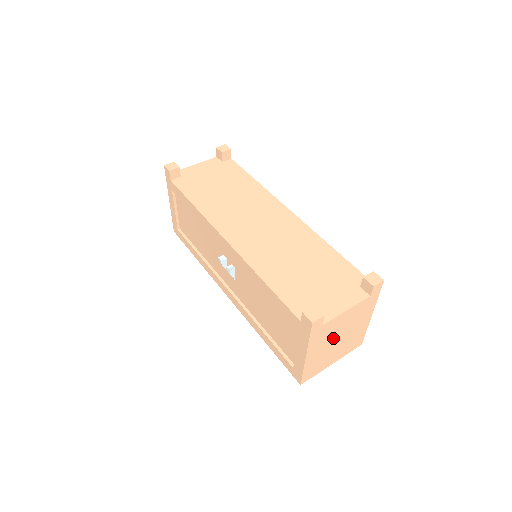
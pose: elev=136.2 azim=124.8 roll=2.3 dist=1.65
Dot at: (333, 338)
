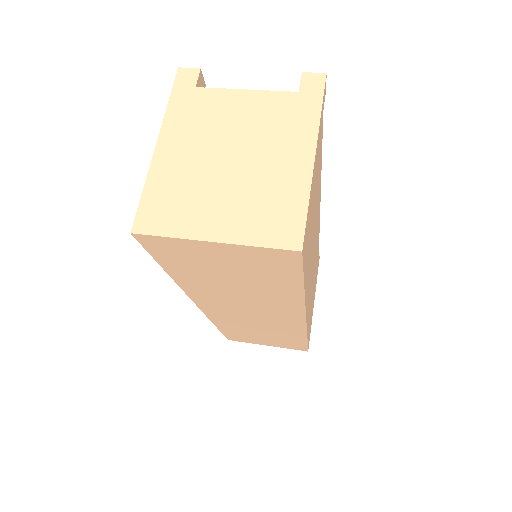
Dot at: (217, 145)
